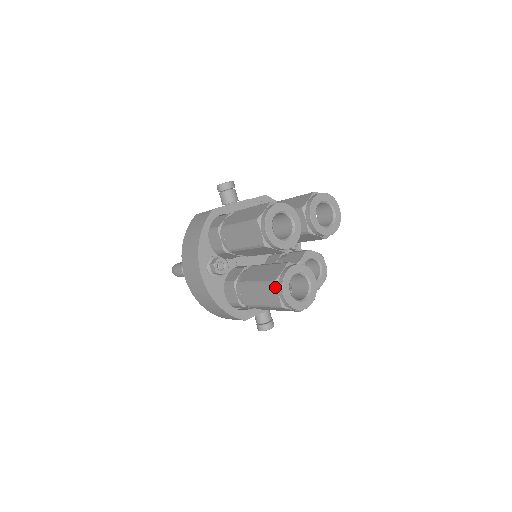
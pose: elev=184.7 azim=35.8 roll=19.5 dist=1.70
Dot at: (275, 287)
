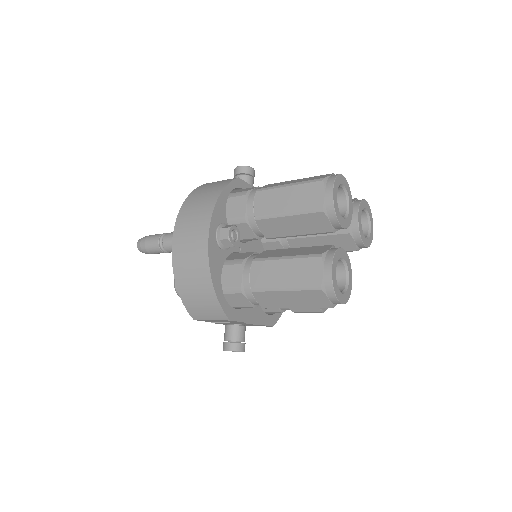
Dot at: (321, 261)
